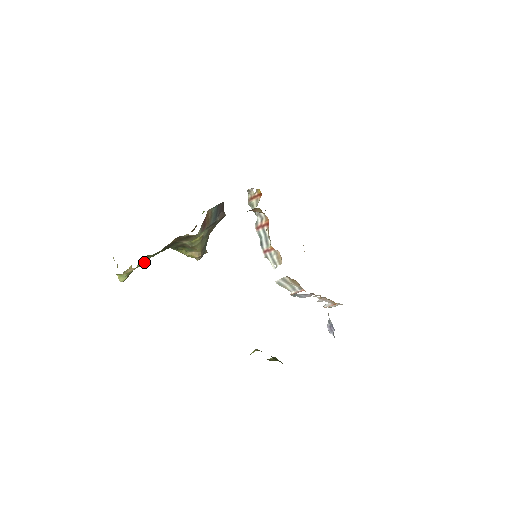
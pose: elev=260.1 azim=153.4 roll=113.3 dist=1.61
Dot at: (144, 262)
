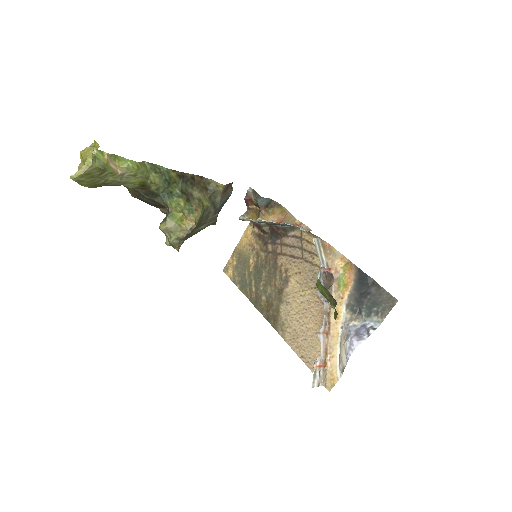
Dot at: (143, 170)
